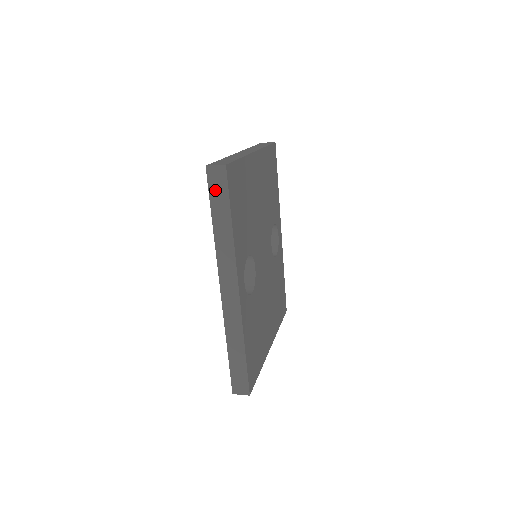
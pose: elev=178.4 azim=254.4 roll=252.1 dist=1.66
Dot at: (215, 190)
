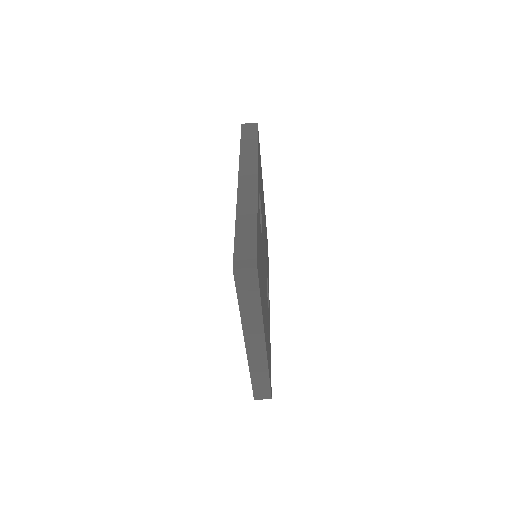
Dot at: (246, 132)
